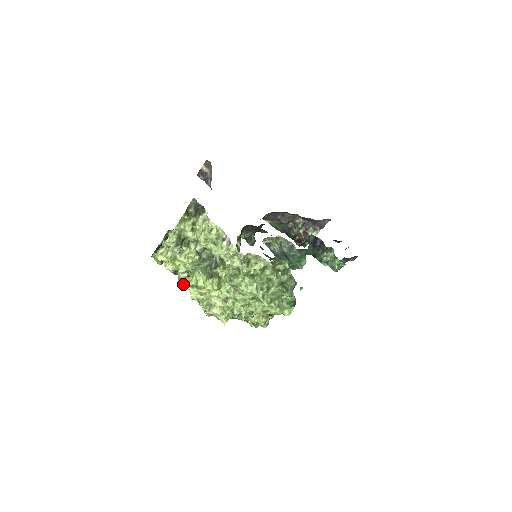
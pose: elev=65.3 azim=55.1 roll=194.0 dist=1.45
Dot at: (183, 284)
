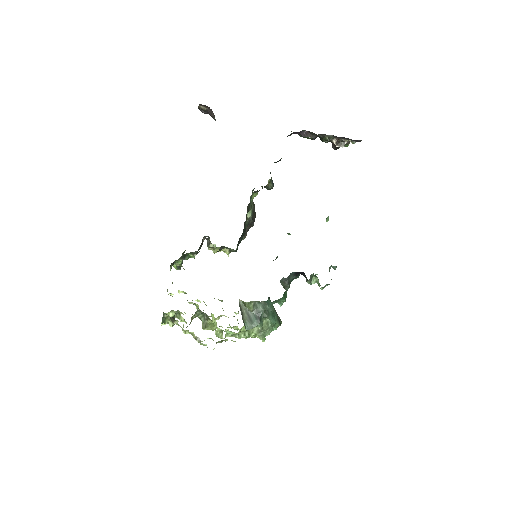
Dot at: occluded
